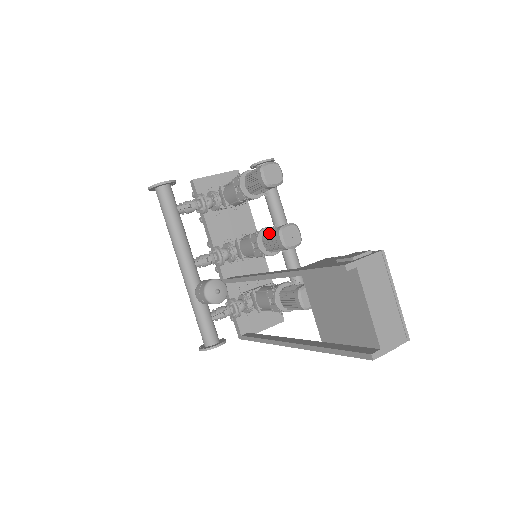
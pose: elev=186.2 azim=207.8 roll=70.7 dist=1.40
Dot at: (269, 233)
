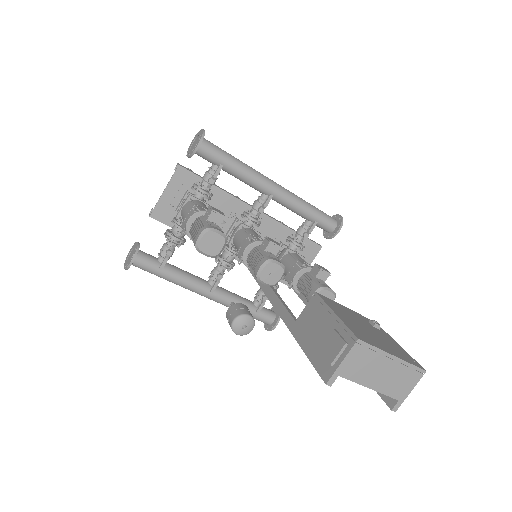
Dot at: (251, 268)
